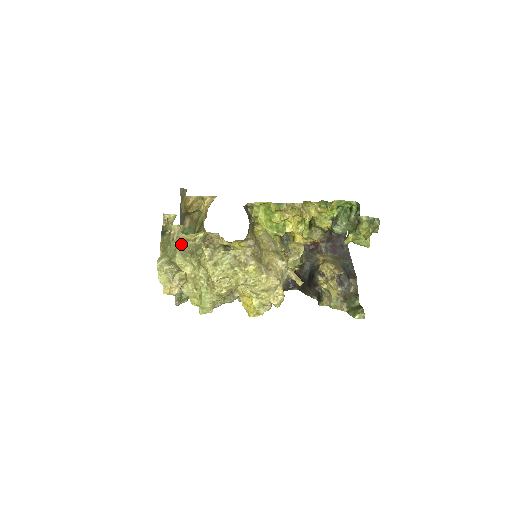
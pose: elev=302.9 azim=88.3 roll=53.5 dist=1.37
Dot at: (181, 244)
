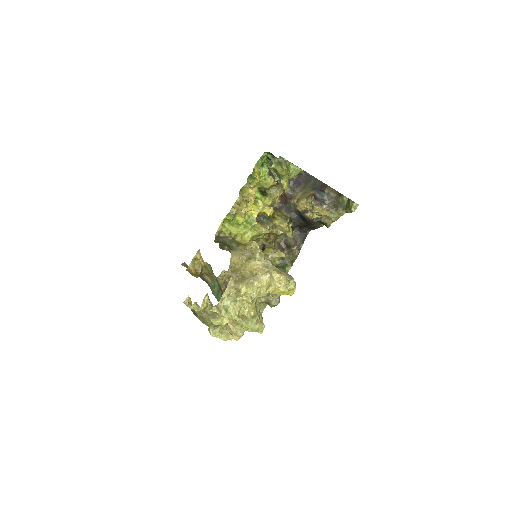
Dot at: (206, 313)
